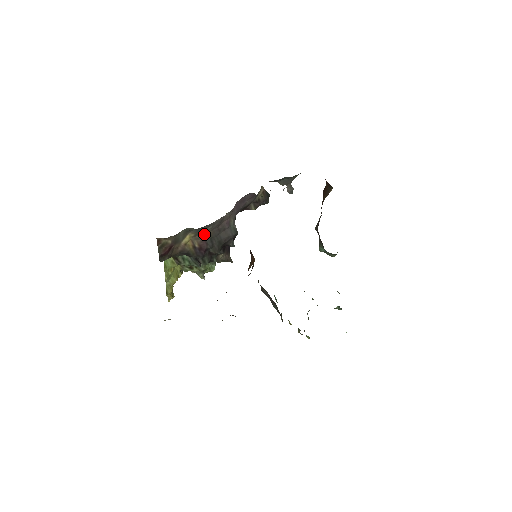
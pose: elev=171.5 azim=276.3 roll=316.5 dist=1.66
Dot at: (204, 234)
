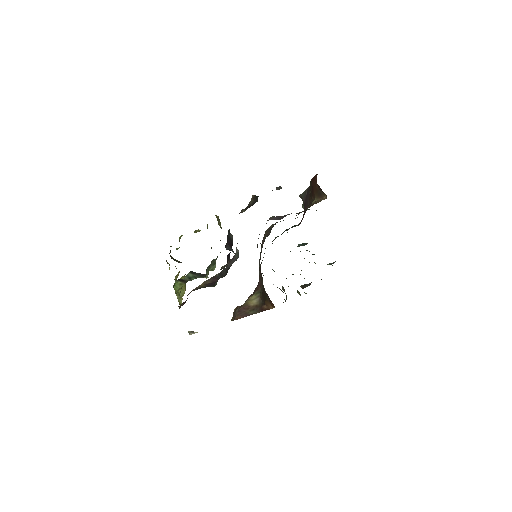
Dot at: occluded
